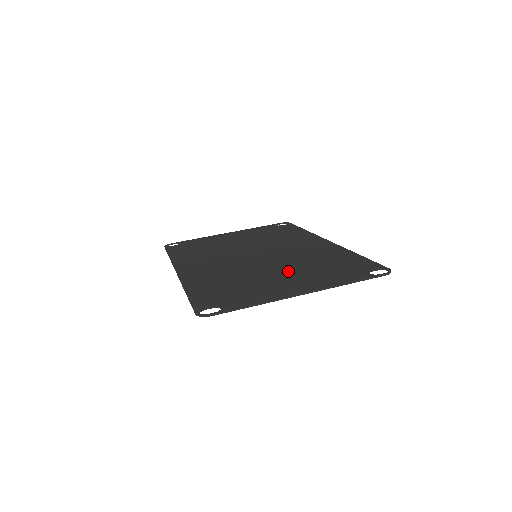
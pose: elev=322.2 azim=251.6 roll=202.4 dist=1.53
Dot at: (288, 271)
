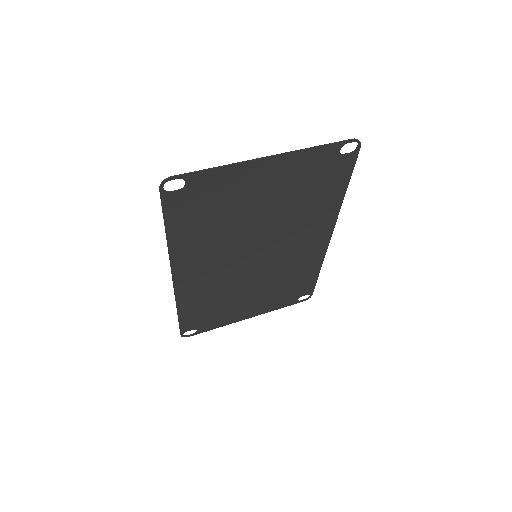
Dot at: (271, 205)
